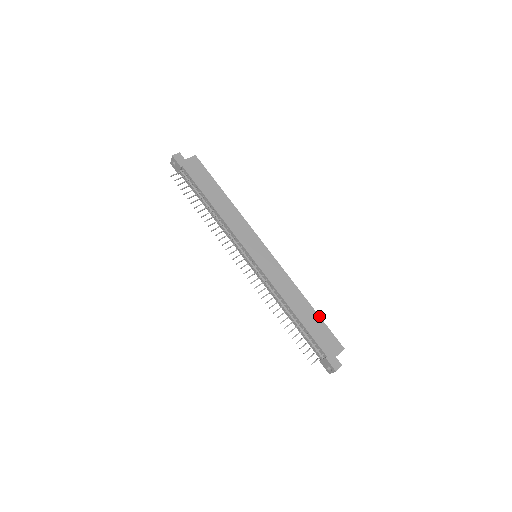
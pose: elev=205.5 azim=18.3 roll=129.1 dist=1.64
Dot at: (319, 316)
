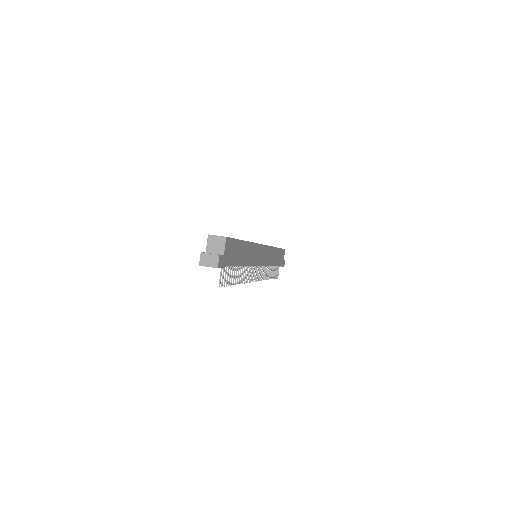
Dot at: occluded
